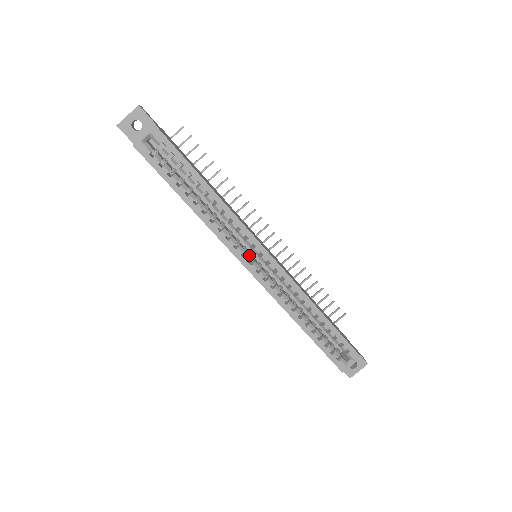
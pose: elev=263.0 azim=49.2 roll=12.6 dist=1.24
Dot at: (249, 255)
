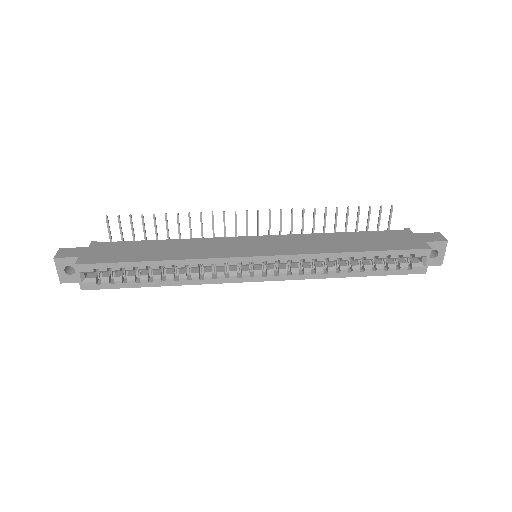
Dot at: (244, 271)
